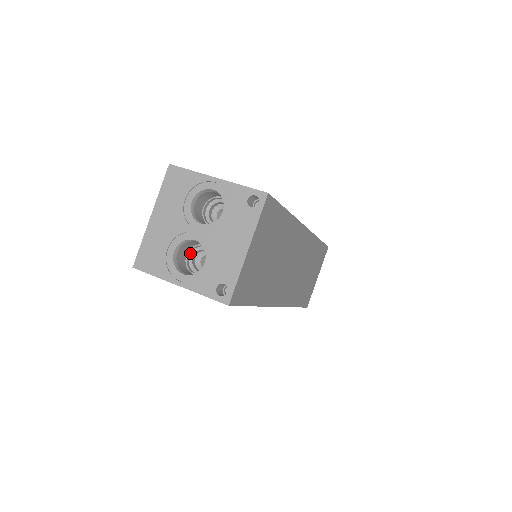
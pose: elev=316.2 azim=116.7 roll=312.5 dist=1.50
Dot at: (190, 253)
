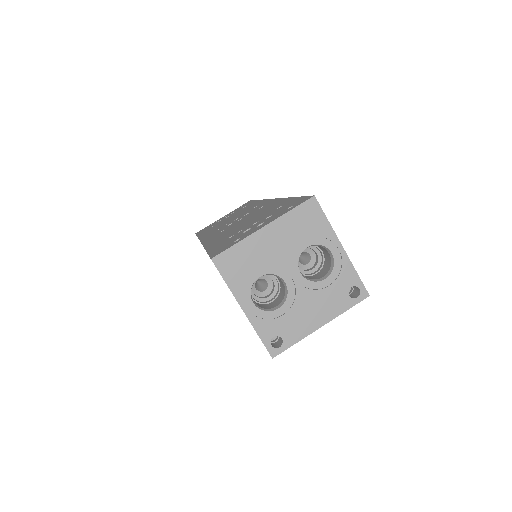
Dot at: occluded
